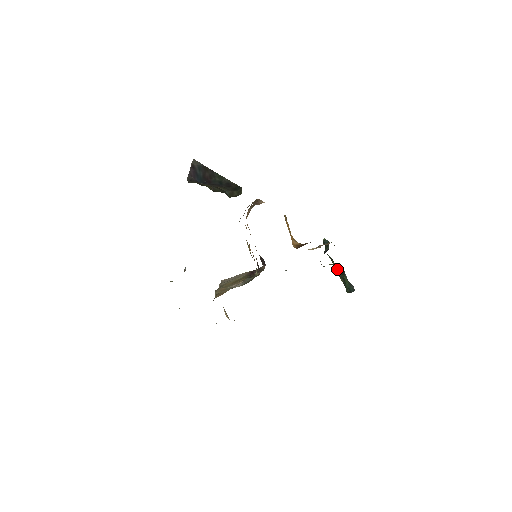
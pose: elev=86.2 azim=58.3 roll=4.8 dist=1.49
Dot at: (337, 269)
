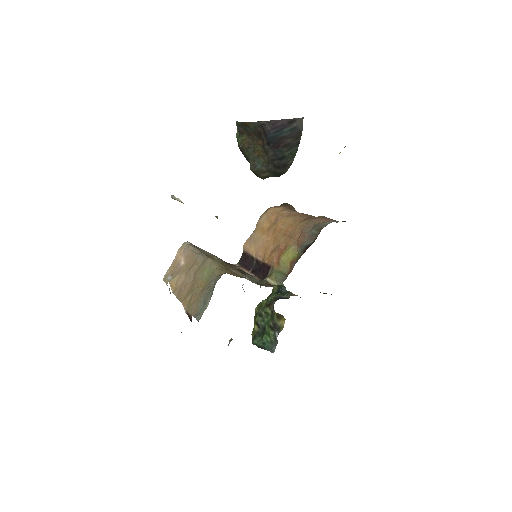
Dot at: (265, 317)
